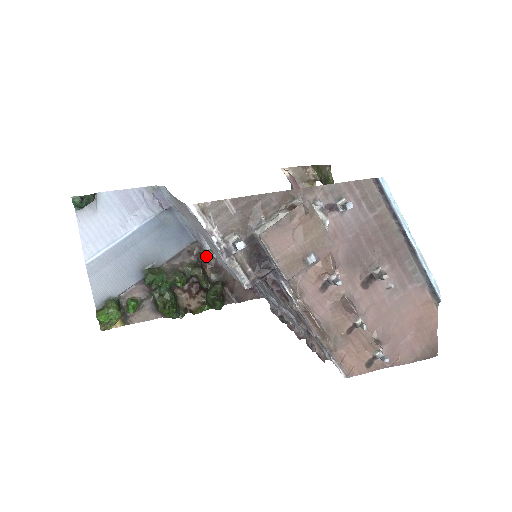
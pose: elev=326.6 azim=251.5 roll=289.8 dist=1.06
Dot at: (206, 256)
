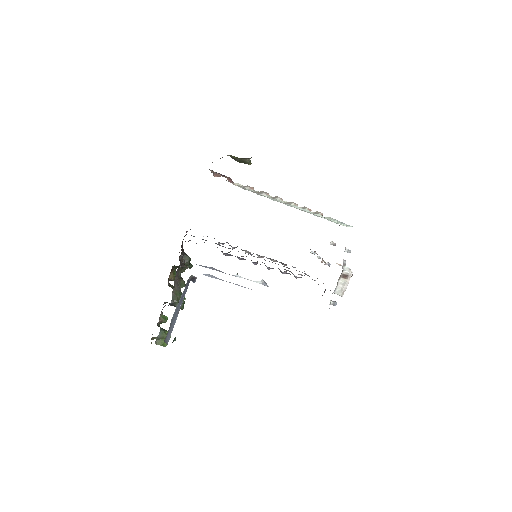
Dot at: (181, 256)
